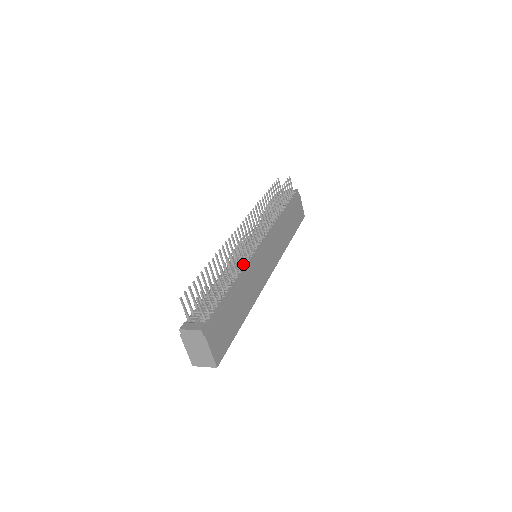
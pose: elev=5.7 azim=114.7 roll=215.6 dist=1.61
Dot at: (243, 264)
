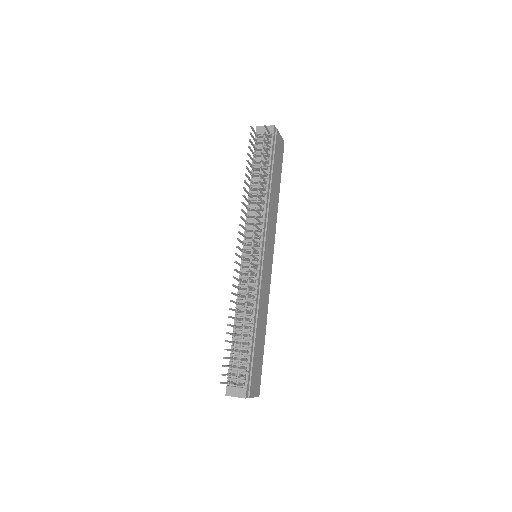
Dot at: (254, 297)
